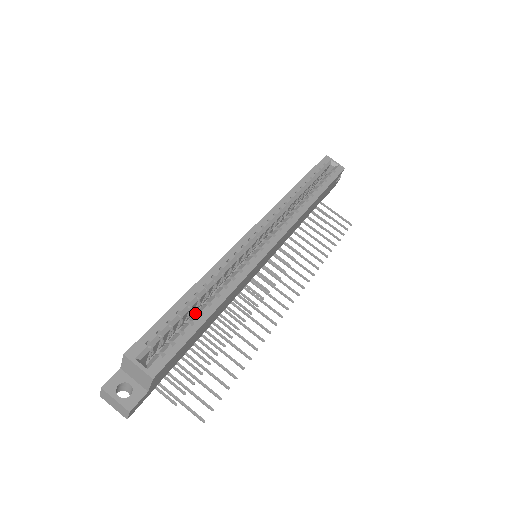
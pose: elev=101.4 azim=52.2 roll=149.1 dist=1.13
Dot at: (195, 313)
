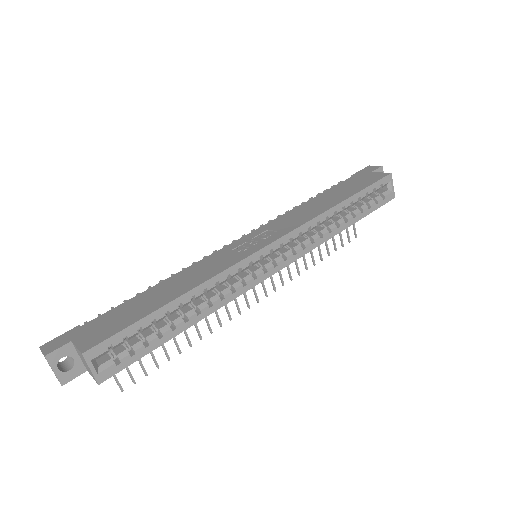
Dot at: (168, 318)
